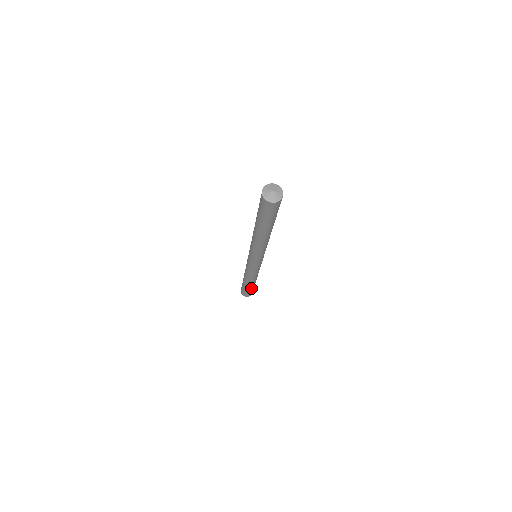
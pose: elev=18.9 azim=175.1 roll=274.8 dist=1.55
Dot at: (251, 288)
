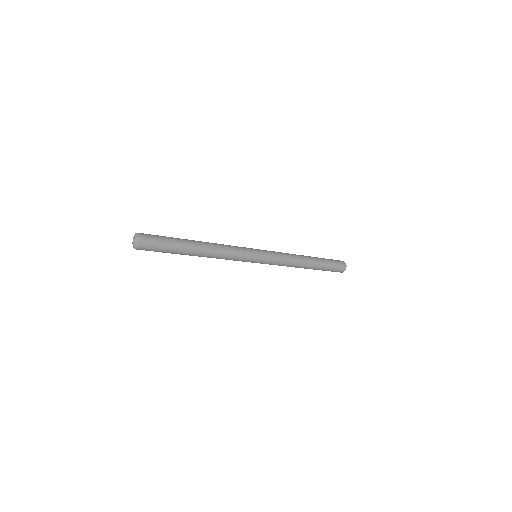
Dot at: occluded
